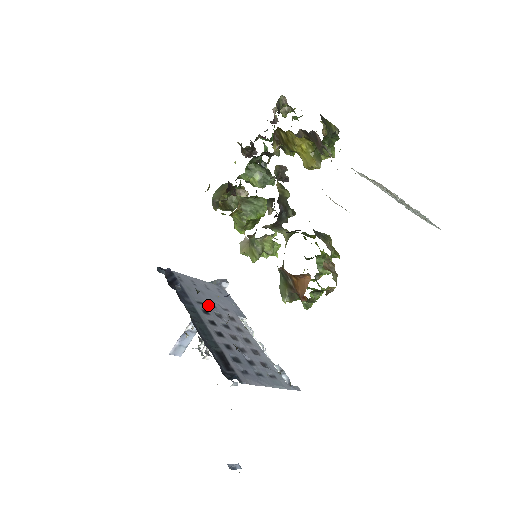
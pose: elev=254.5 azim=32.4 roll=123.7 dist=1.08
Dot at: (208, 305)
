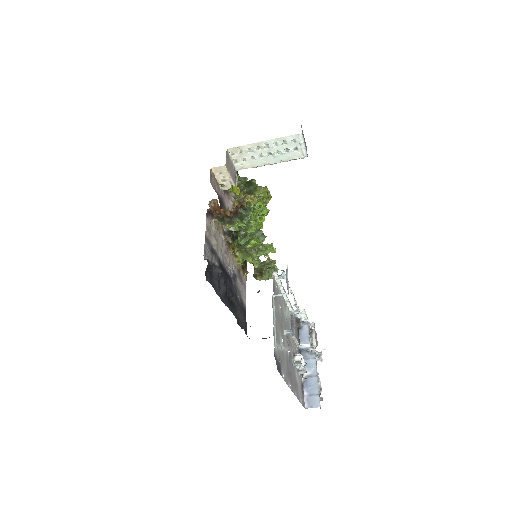
Dot at: occluded
